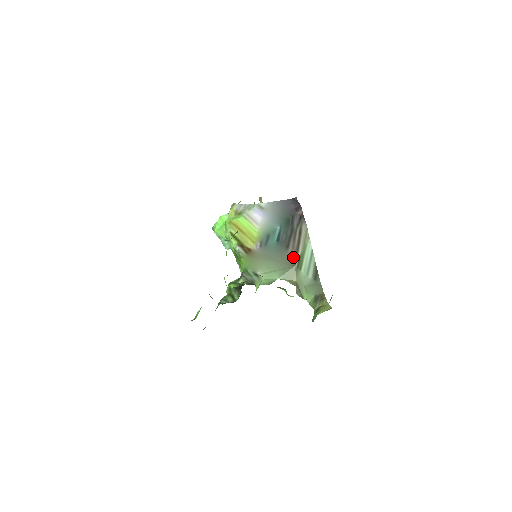
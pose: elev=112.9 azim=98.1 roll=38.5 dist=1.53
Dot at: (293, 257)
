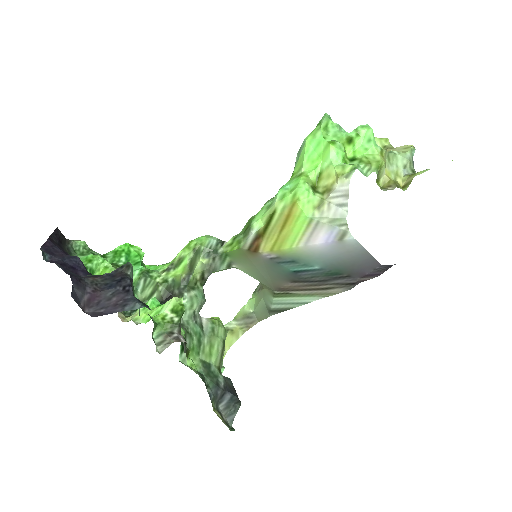
Dot at: (285, 288)
